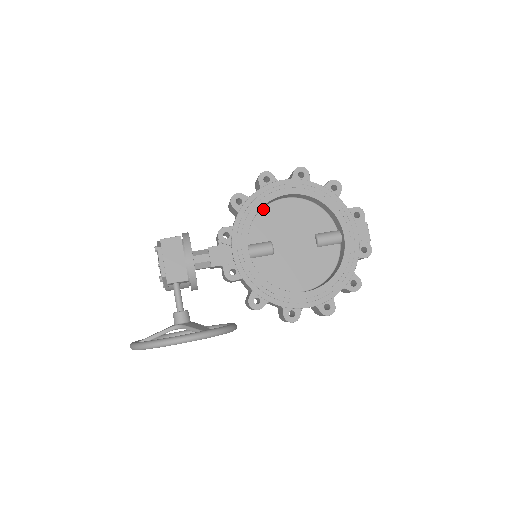
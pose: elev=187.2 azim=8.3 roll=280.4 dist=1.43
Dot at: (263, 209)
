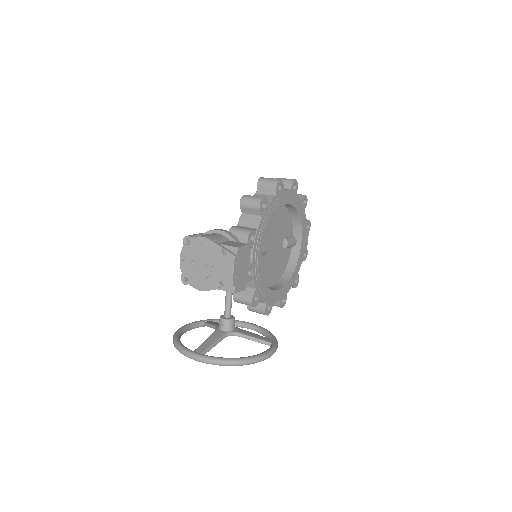
Dot at: occluded
